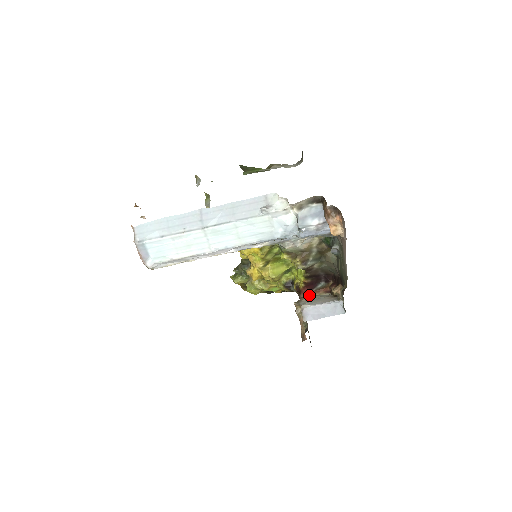
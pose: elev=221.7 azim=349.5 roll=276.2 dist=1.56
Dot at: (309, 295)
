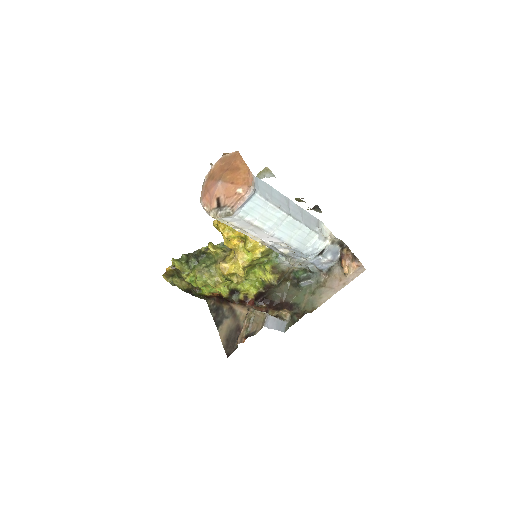
Dot at: (253, 307)
